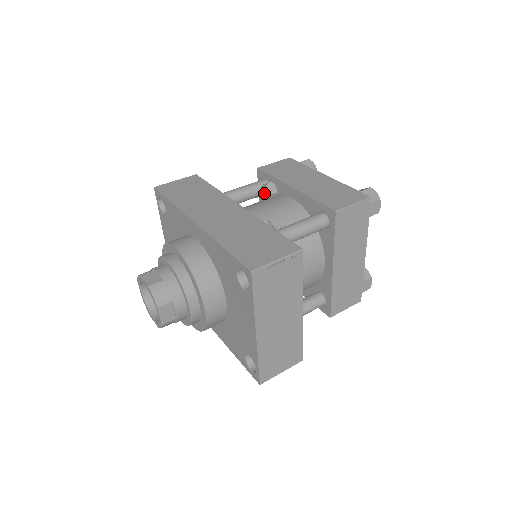
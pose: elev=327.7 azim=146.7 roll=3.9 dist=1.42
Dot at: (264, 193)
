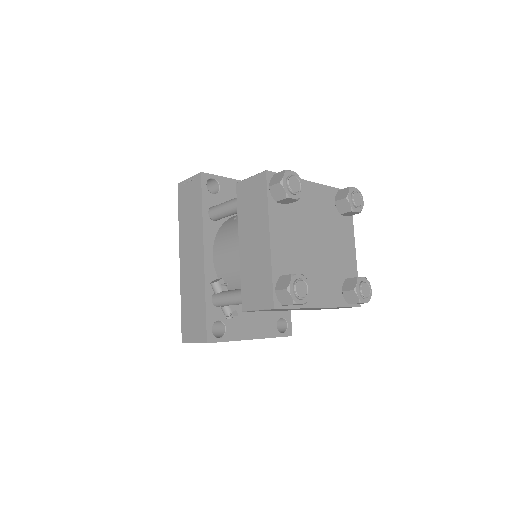
Dot at: occluded
